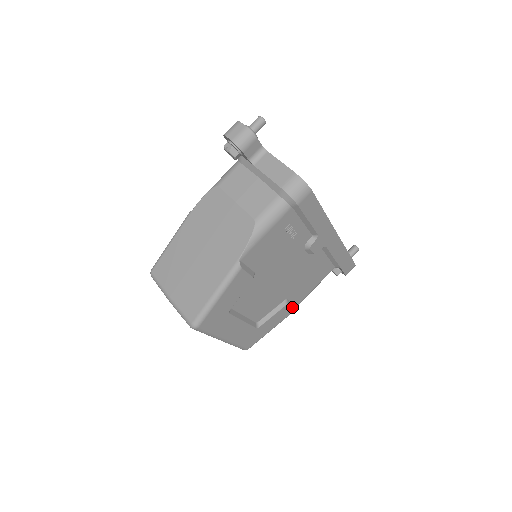
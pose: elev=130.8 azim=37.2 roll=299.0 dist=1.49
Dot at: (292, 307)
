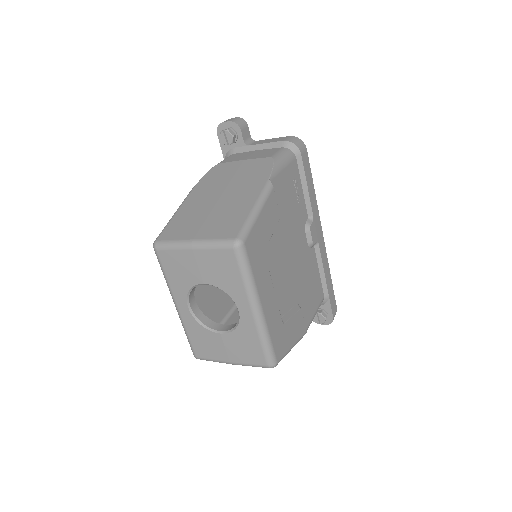
Dot at: (304, 322)
